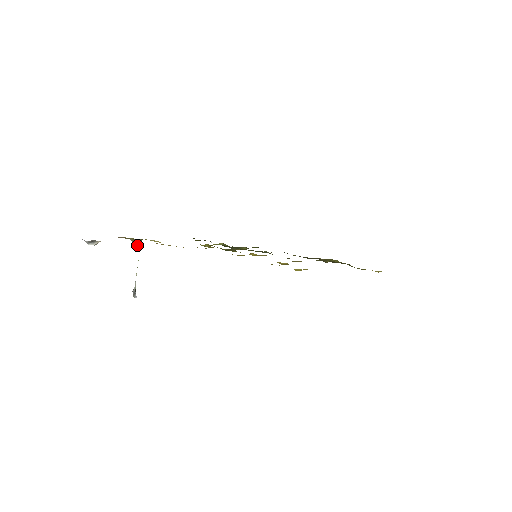
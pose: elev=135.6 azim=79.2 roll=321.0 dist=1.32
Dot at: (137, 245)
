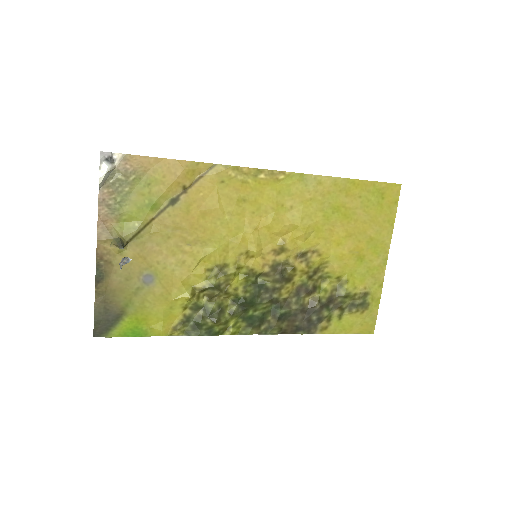
Dot at: (121, 244)
